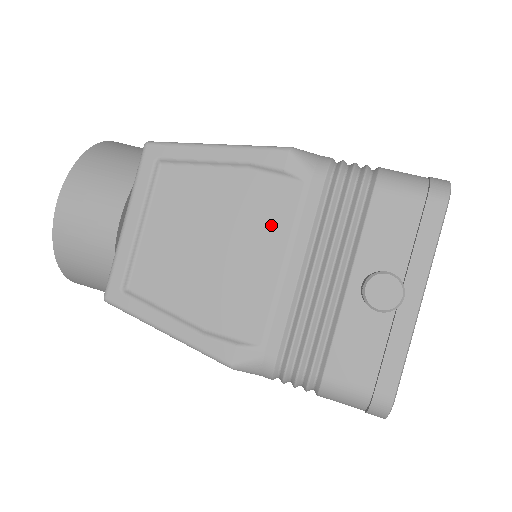
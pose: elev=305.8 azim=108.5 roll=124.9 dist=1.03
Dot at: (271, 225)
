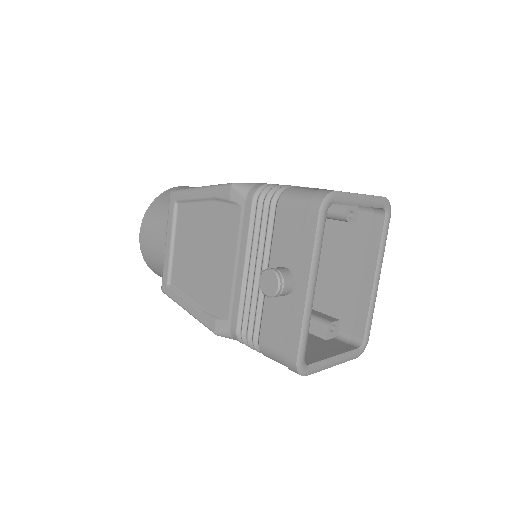
Dot at: (228, 238)
